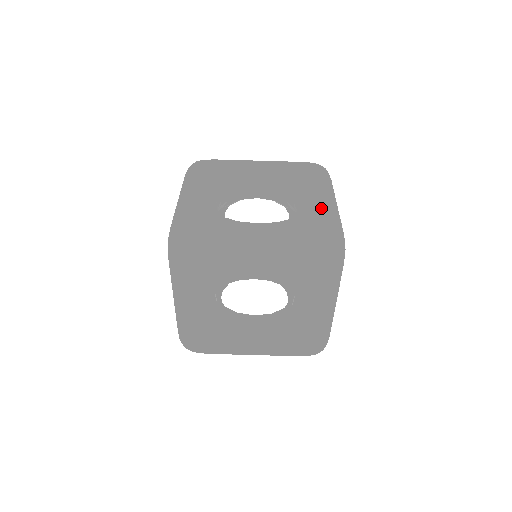
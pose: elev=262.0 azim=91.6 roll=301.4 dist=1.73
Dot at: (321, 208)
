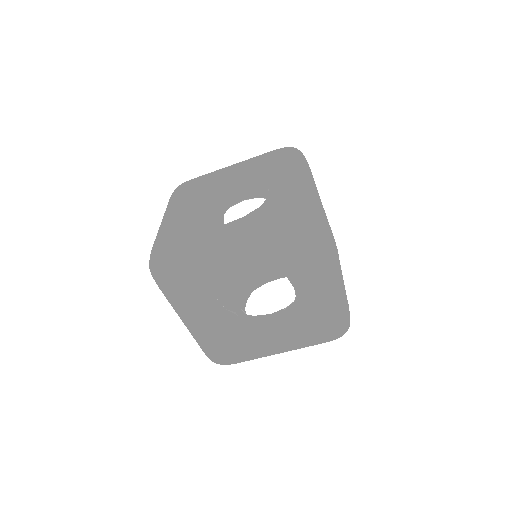
Dot at: (283, 189)
